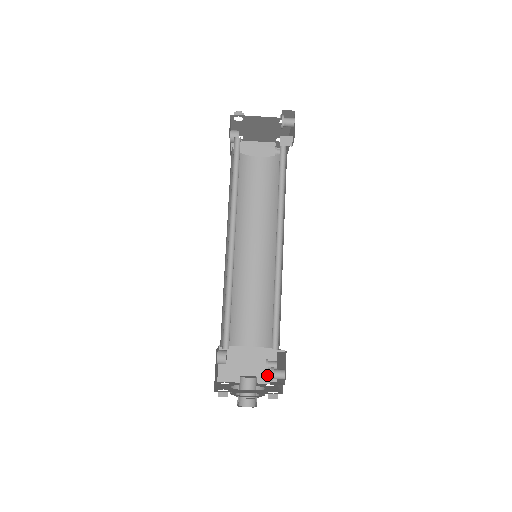
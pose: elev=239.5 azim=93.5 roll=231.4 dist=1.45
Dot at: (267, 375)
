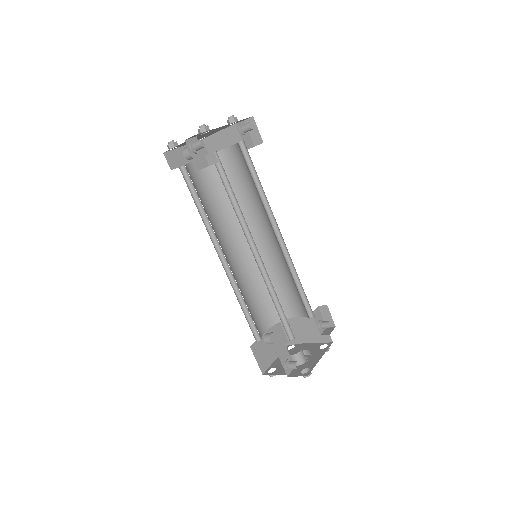
Dot at: (322, 336)
